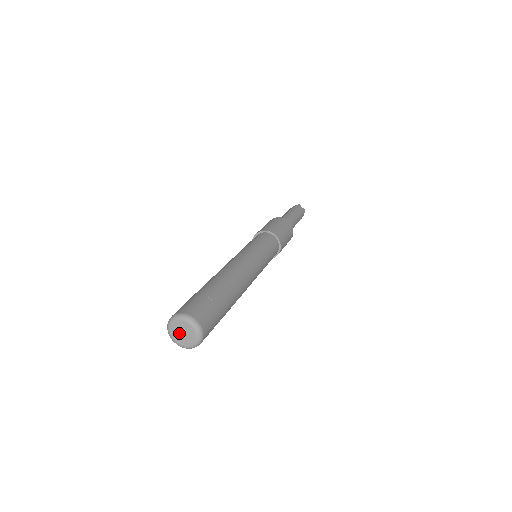
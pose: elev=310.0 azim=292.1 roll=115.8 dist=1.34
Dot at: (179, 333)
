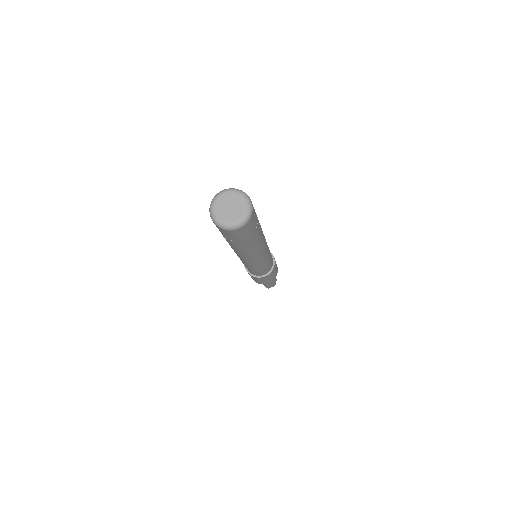
Dot at: (225, 208)
